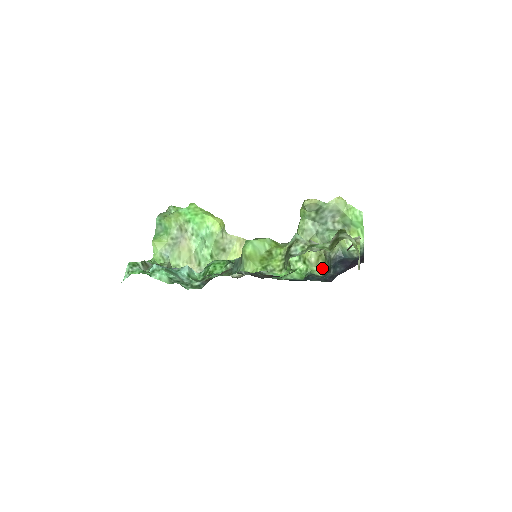
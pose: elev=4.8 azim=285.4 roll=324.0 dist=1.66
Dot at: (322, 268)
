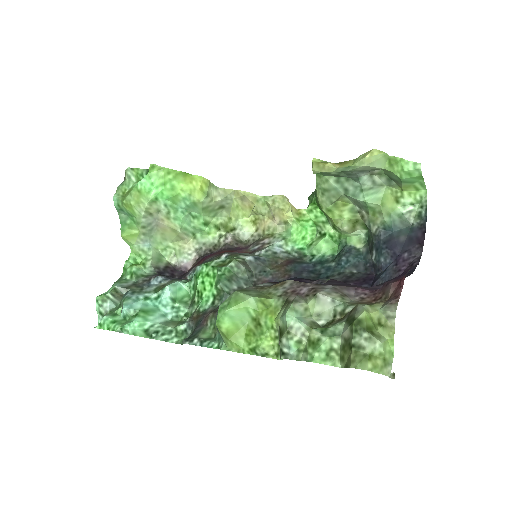
Dot at: (362, 233)
